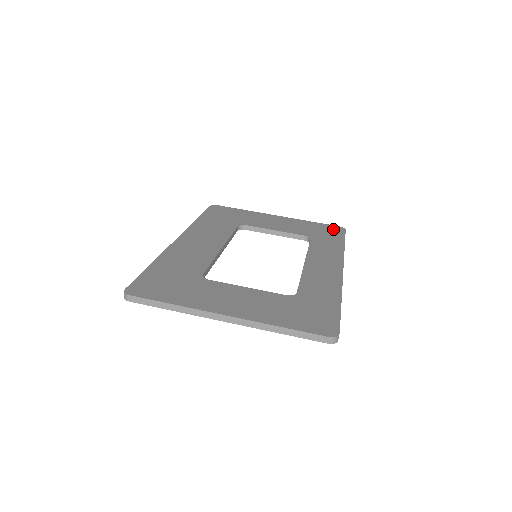
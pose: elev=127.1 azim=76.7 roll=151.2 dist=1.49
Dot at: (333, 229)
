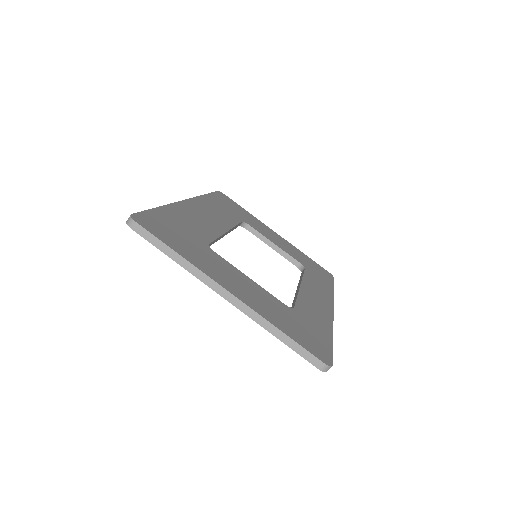
Dot at: (324, 271)
